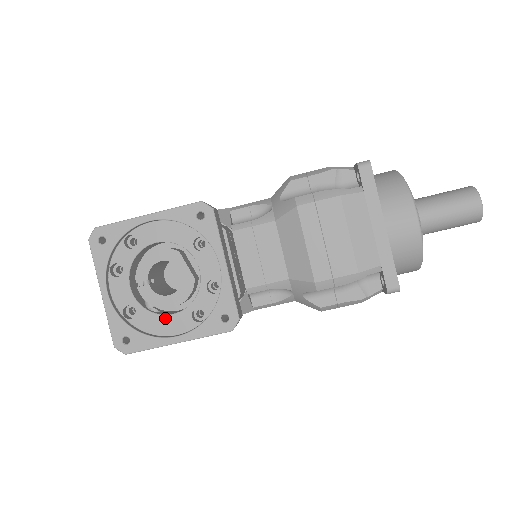
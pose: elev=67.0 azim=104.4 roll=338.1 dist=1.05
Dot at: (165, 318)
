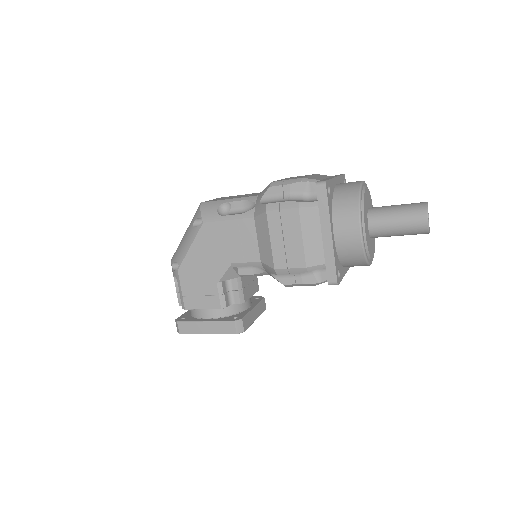
Dot at: occluded
